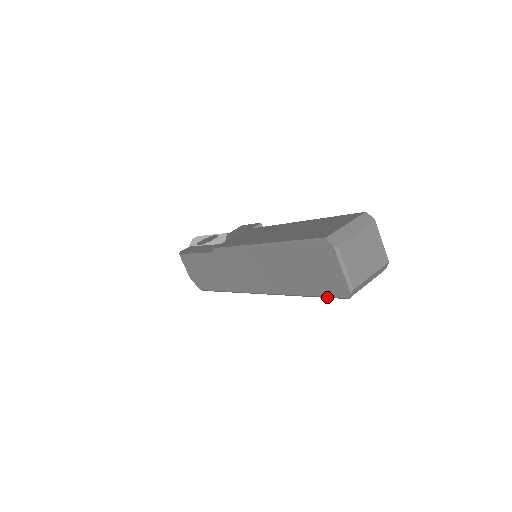
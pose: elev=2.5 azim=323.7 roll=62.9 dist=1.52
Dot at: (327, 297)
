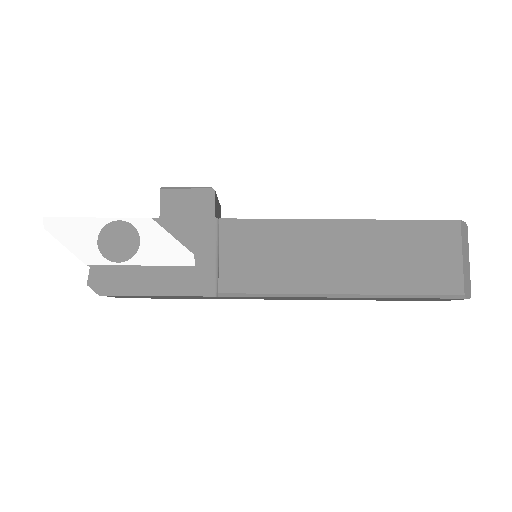
Dot at: occluded
